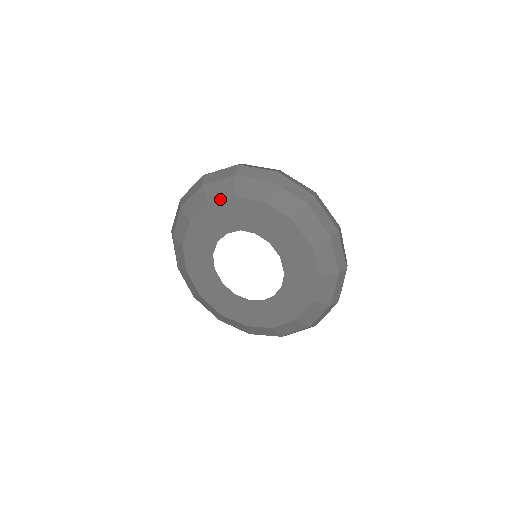
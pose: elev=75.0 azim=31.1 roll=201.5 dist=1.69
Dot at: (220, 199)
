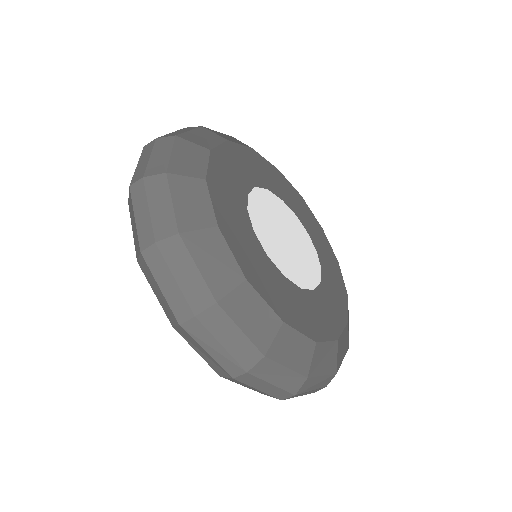
Dot at: occluded
